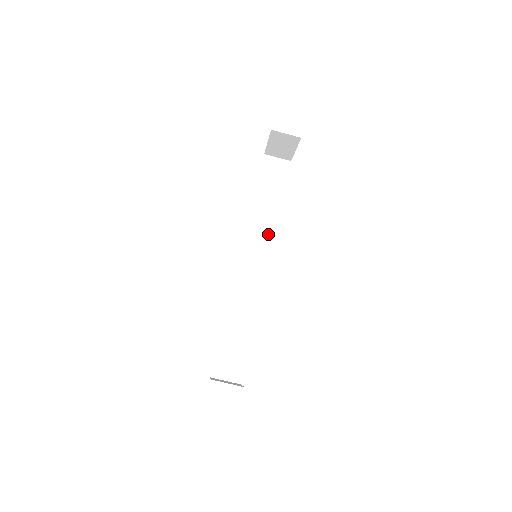
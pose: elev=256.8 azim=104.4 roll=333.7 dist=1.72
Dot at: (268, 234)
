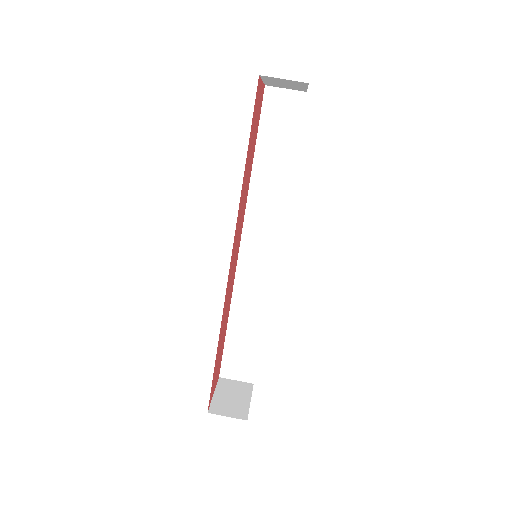
Dot at: (277, 209)
